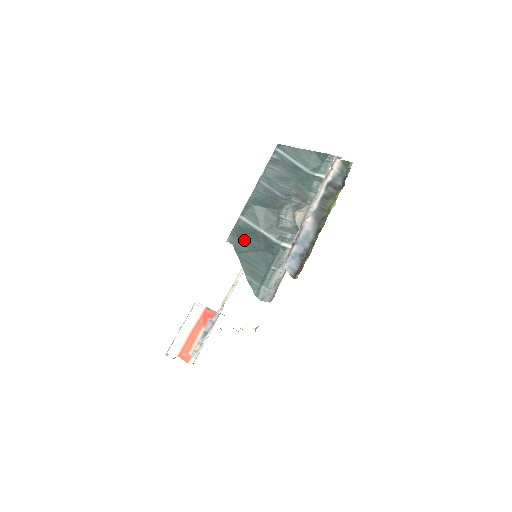
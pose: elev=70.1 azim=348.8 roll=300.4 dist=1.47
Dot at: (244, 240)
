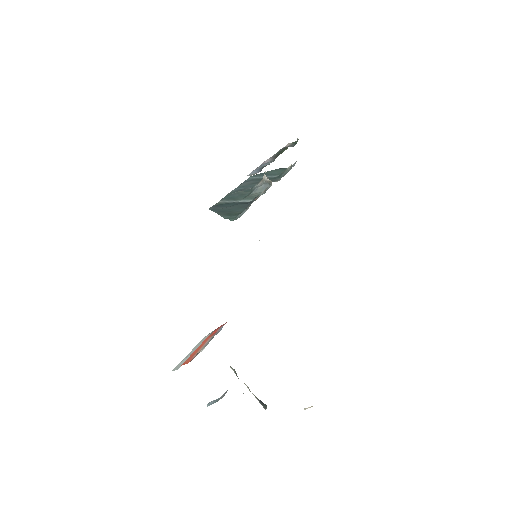
Dot at: (220, 206)
